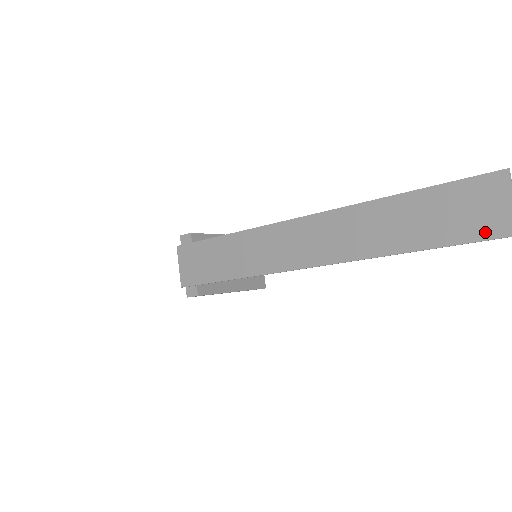
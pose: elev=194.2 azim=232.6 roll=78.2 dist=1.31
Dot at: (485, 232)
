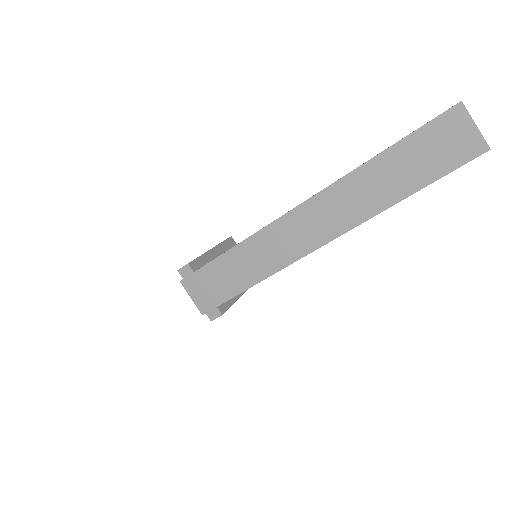
Dot at: (462, 158)
